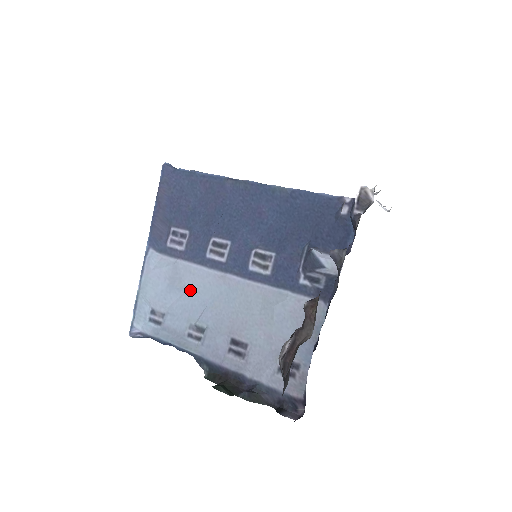
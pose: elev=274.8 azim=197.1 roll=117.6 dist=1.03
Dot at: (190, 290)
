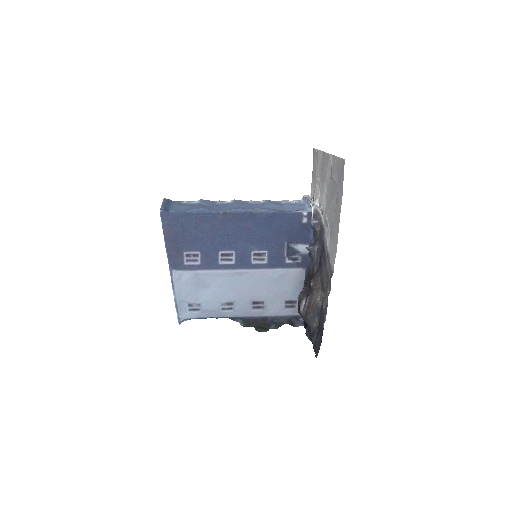
Dot at: (213, 285)
